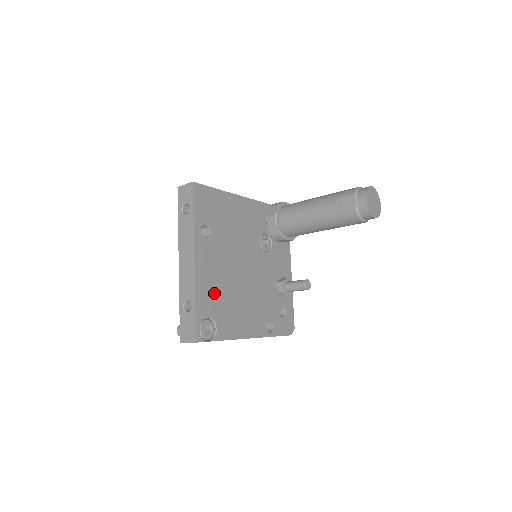
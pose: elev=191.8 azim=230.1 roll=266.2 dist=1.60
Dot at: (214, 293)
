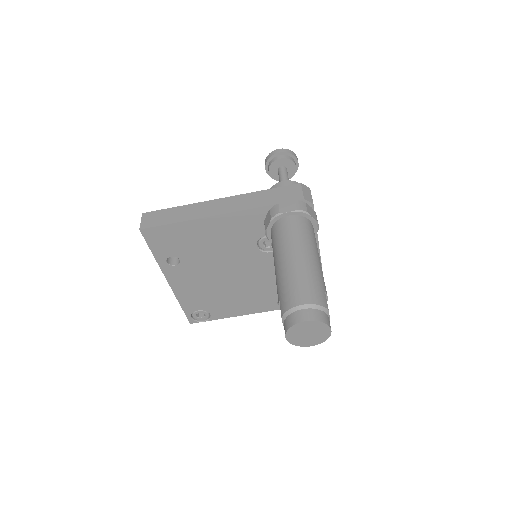
Dot at: (200, 296)
